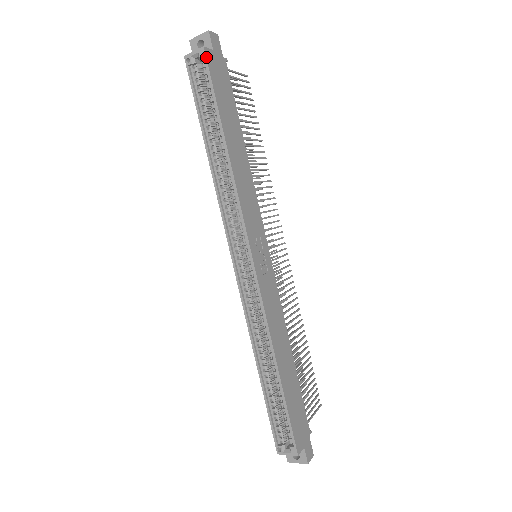
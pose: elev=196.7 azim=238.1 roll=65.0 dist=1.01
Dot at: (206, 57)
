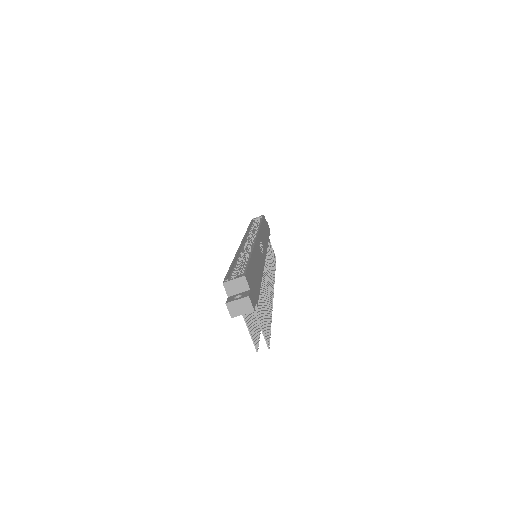
Dot at: (264, 216)
